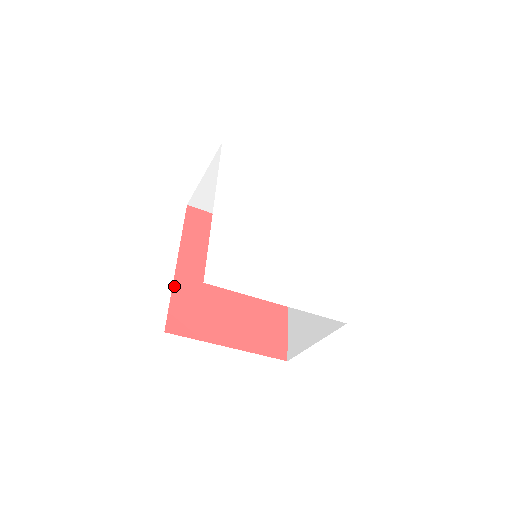
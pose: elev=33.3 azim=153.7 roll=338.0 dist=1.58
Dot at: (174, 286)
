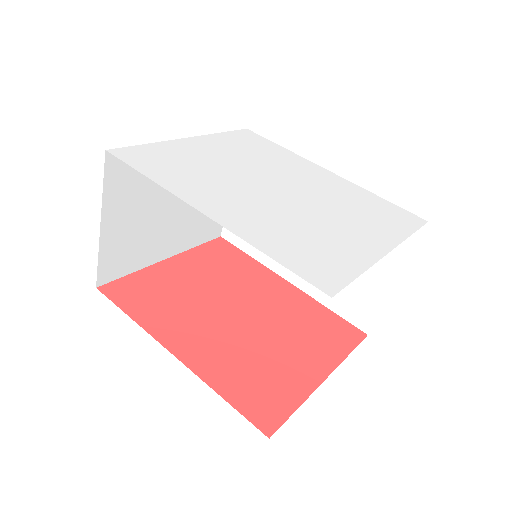
Dot at: (206, 381)
